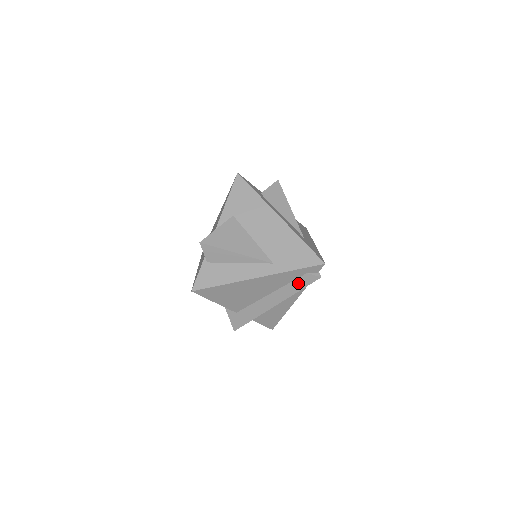
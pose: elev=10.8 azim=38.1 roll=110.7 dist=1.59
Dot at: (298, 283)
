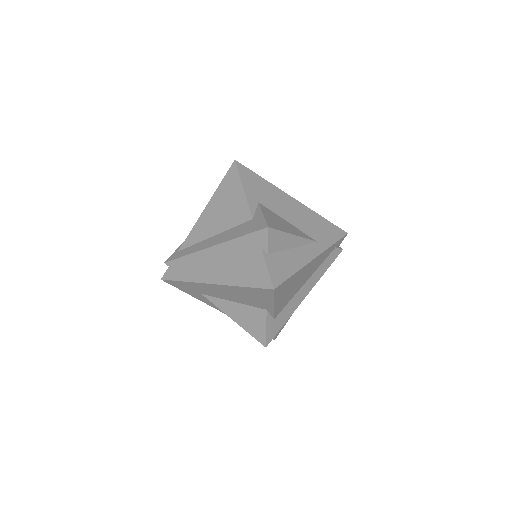
Dot at: (327, 261)
